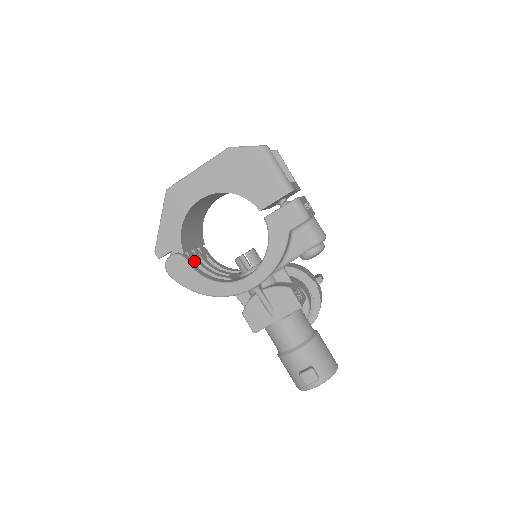
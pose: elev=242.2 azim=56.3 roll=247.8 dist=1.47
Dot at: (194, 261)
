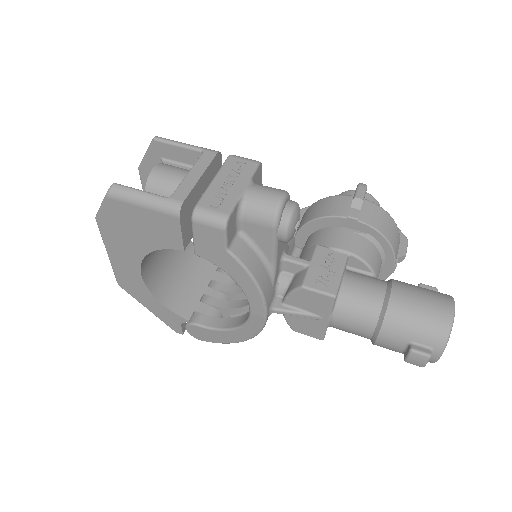
Dot at: (210, 310)
